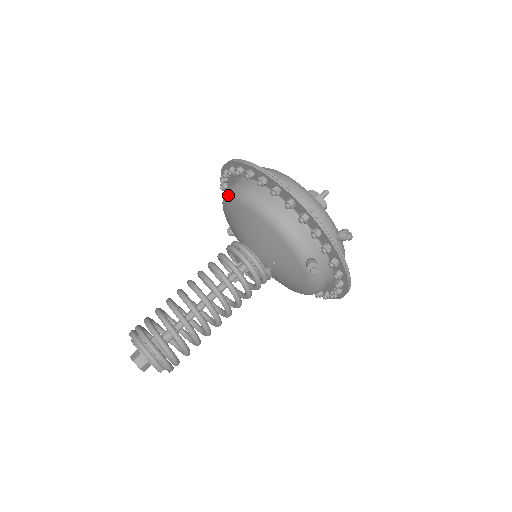
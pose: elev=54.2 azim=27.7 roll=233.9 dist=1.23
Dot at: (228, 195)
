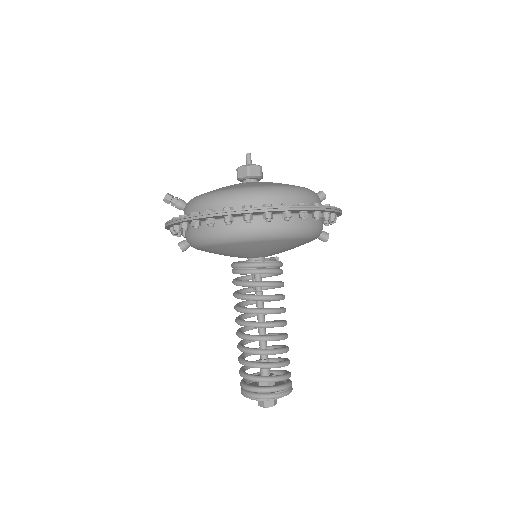
Dot at: (250, 239)
